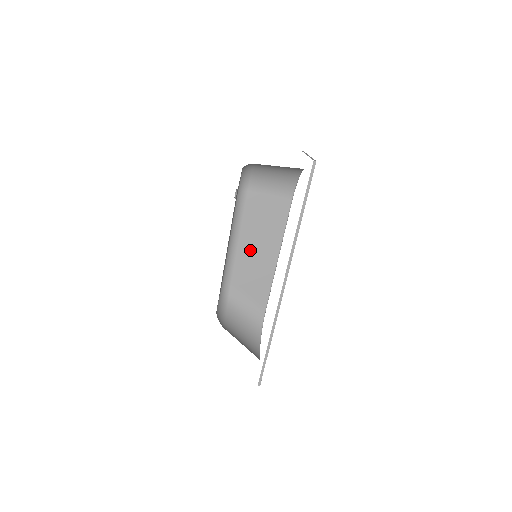
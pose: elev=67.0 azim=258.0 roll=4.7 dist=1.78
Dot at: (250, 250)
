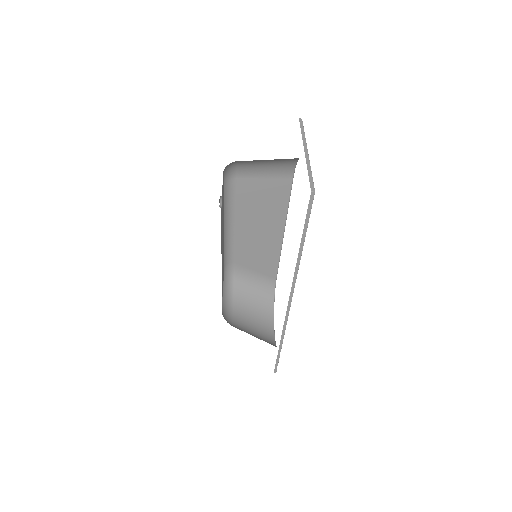
Dot at: (250, 234)
